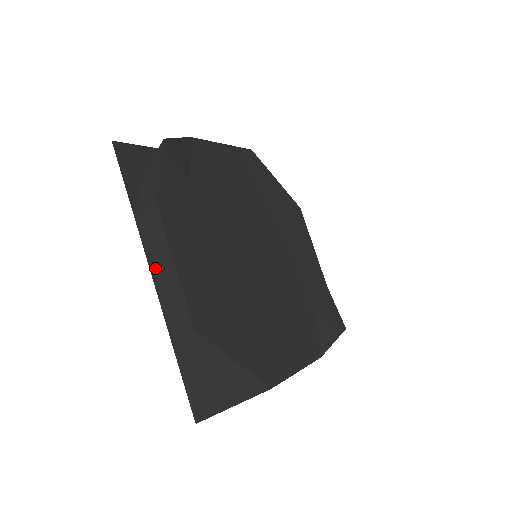
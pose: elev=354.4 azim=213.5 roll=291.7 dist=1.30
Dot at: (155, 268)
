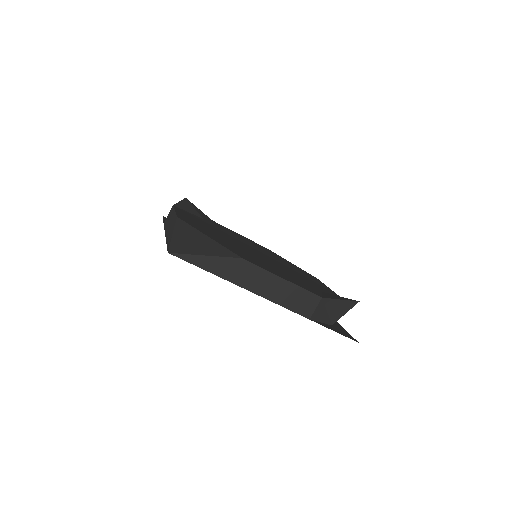
Dot at: occluded
